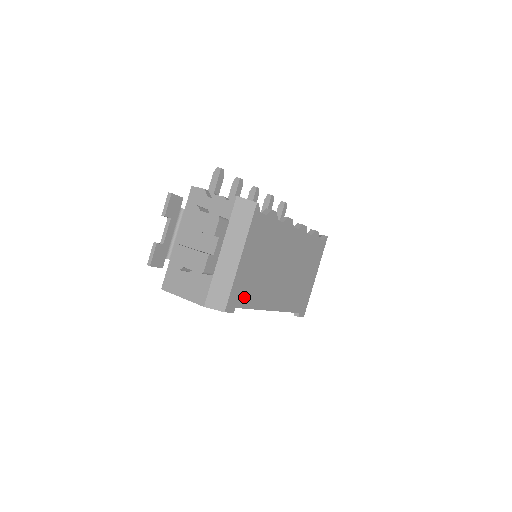
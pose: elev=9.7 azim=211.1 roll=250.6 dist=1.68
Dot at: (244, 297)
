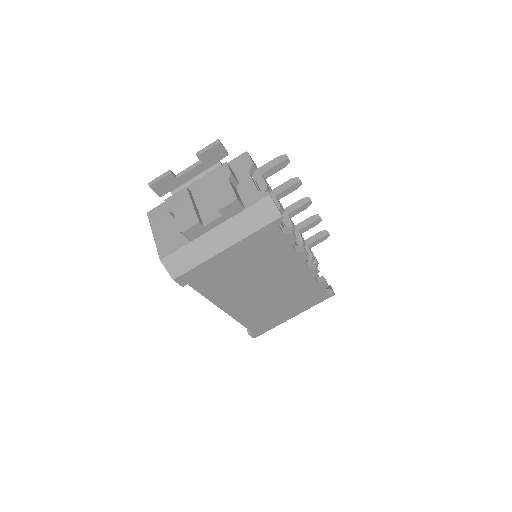
Dot at: (204, 282)
